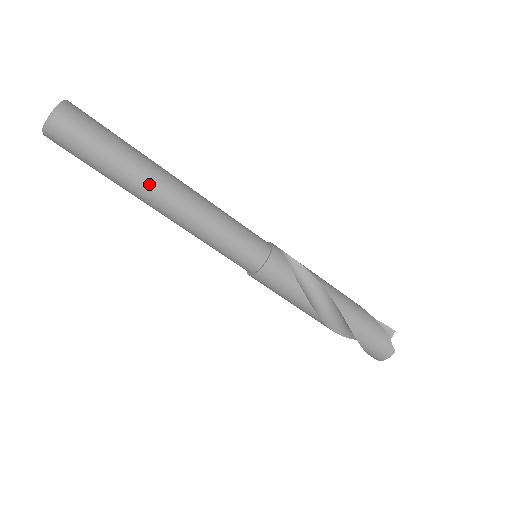
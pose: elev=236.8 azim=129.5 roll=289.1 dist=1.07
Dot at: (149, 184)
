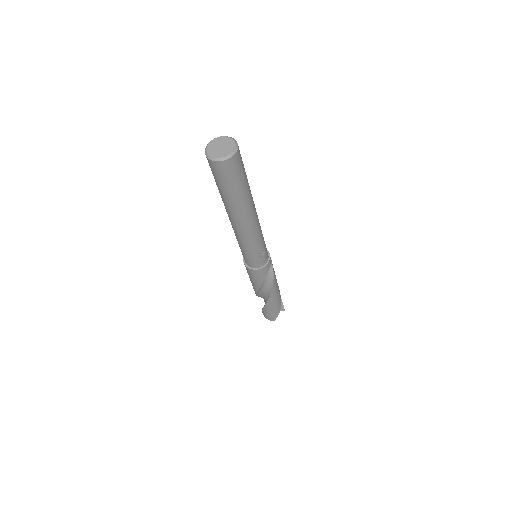
Dot at: (238, 214)
